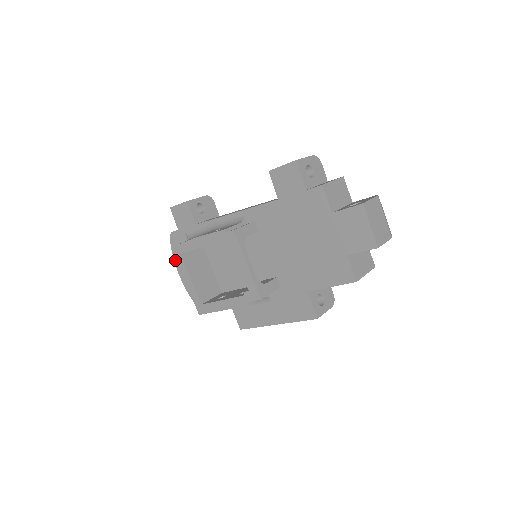
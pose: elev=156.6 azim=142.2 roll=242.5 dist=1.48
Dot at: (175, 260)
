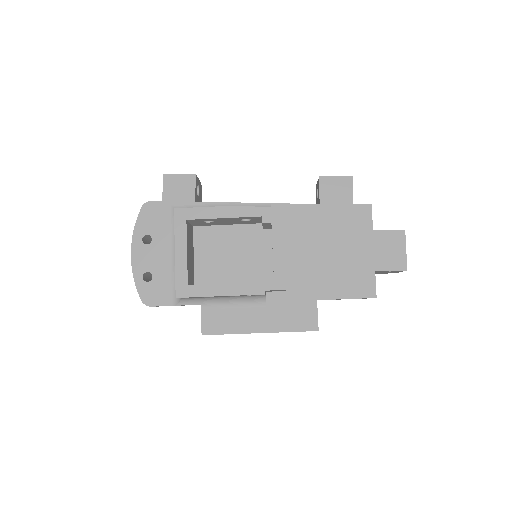
Dot at: (135, 234)
